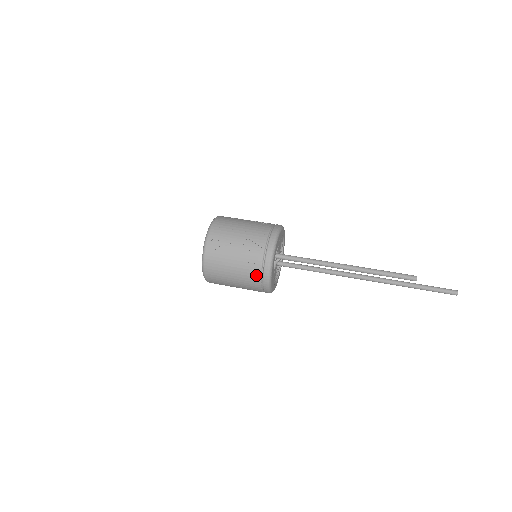
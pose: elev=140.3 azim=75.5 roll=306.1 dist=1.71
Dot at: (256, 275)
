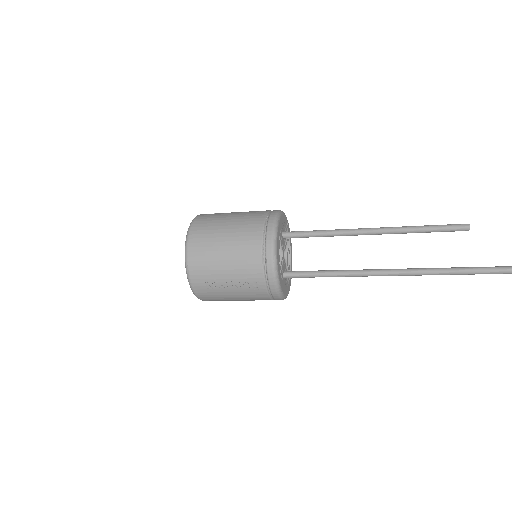
Dot at: (259, 219)
